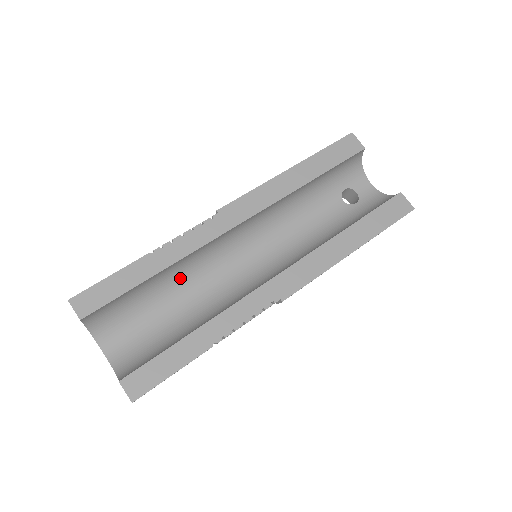
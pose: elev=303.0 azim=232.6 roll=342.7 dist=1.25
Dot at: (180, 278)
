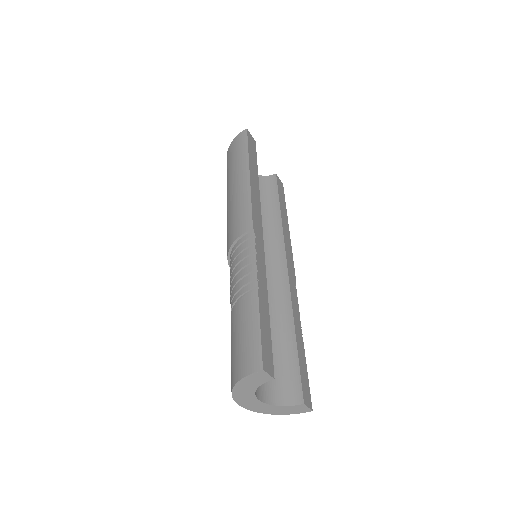
Dot at: occluded
